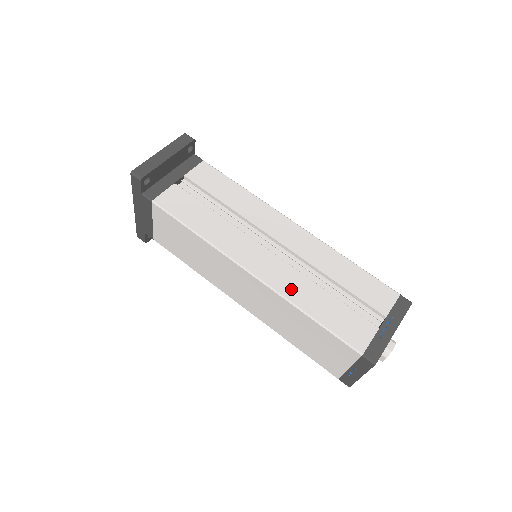
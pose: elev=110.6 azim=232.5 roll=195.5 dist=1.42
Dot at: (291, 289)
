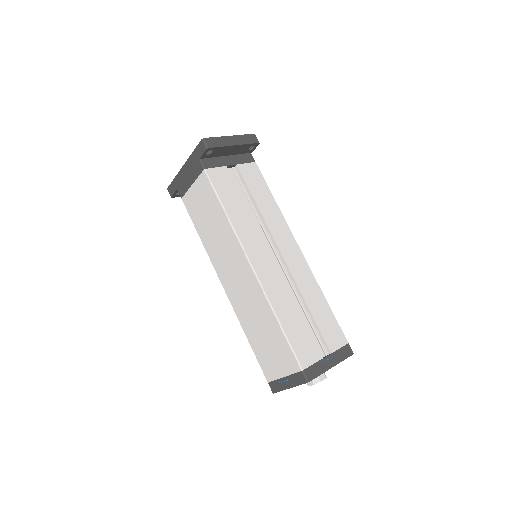
Dot at: (275, 294)
